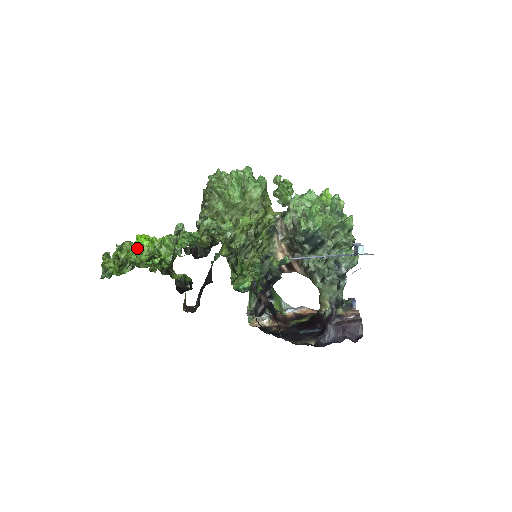
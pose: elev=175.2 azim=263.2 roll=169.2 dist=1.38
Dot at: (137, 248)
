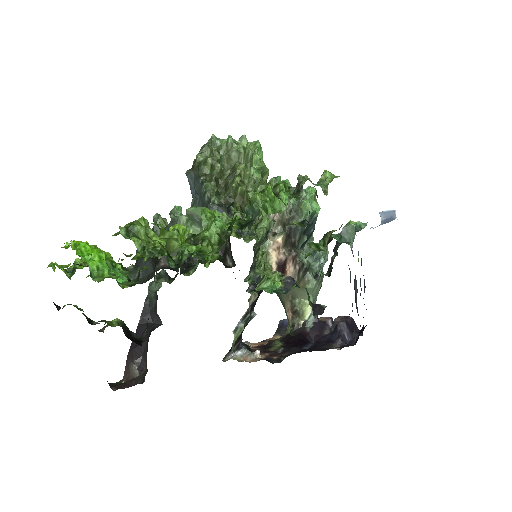
Dot at: (207, 213)
